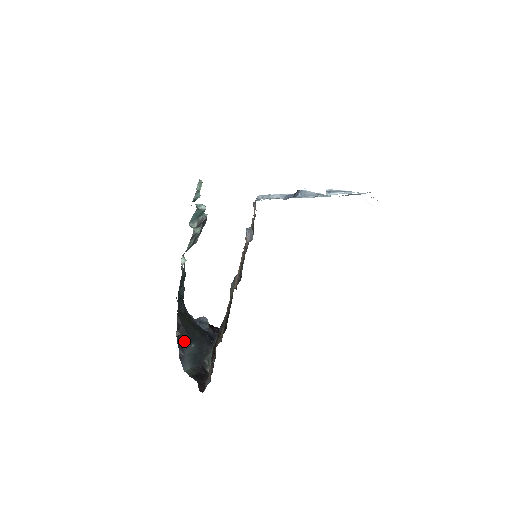
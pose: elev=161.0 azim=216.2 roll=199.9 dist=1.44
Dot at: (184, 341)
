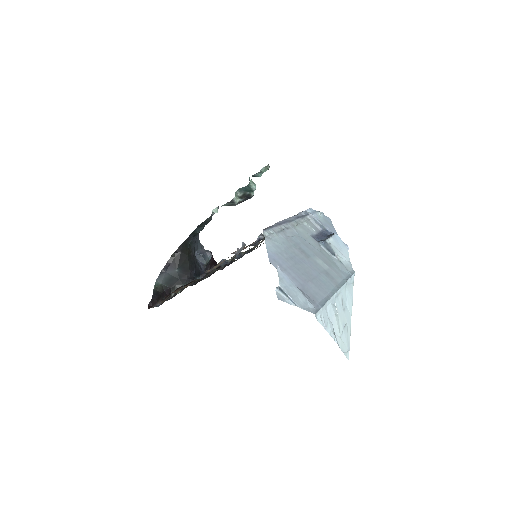
Dot at: (173, 263)
